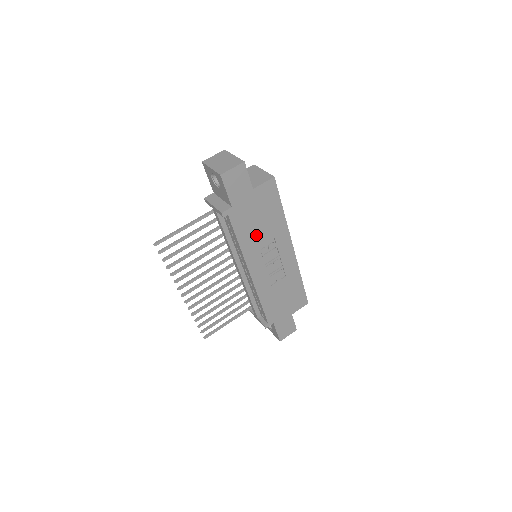
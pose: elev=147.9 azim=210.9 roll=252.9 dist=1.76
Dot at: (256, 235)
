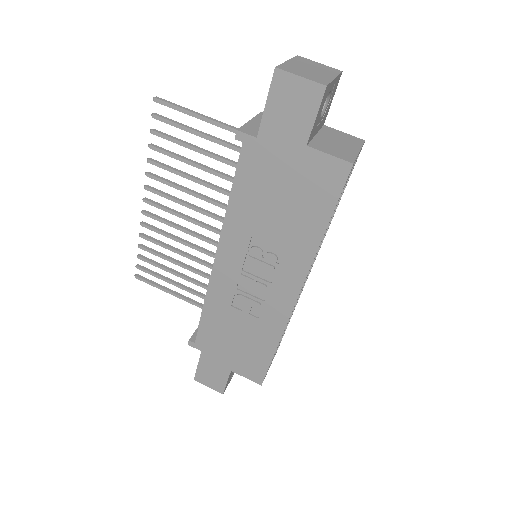
Dot at: (261, 218)
